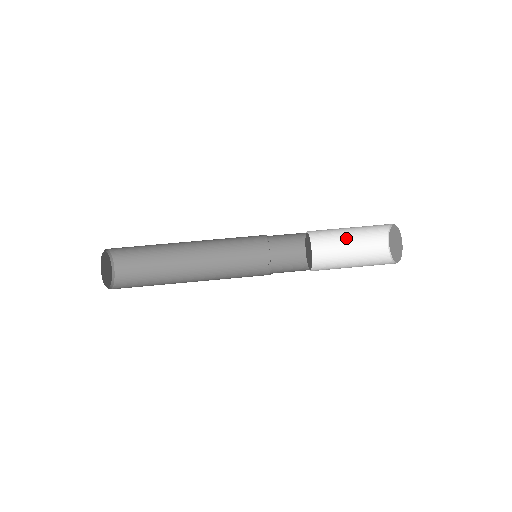
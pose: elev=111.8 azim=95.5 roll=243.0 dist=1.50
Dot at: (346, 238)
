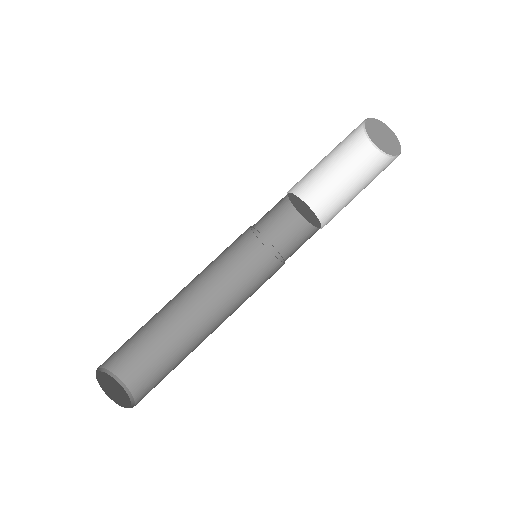
Dot at: (328, 169)
